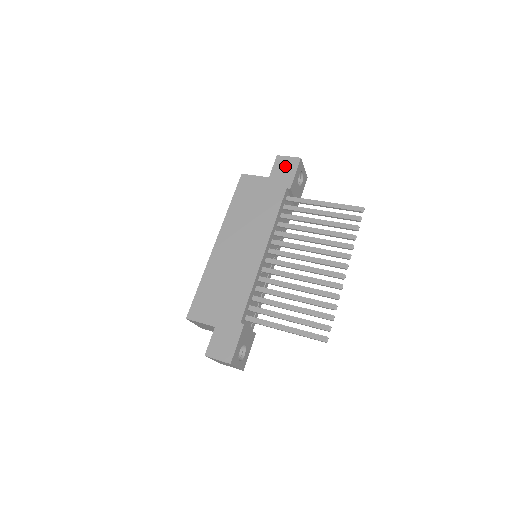
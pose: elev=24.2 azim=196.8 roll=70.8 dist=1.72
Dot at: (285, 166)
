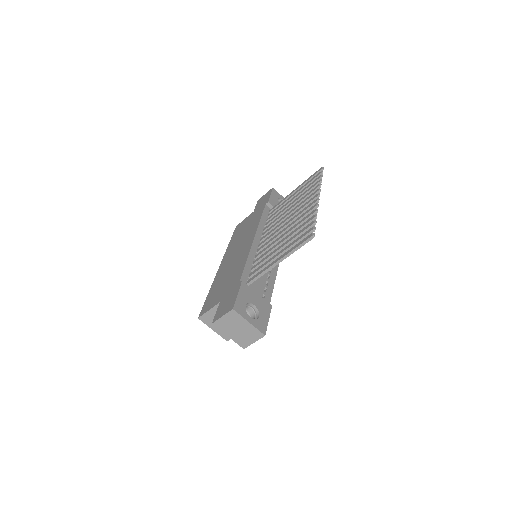
Dot at: (263, 199)
